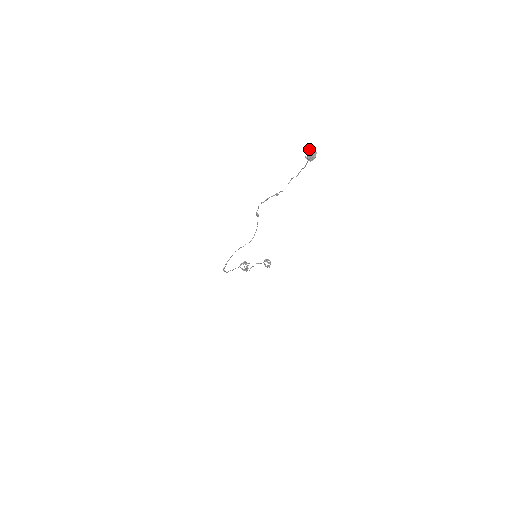
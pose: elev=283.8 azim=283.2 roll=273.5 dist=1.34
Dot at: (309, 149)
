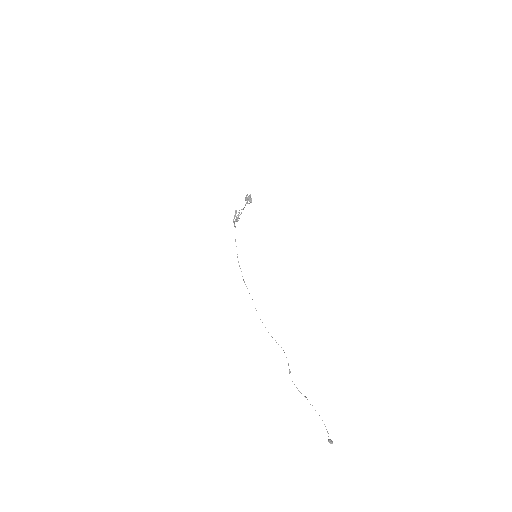
Dot at: (330, 443)
